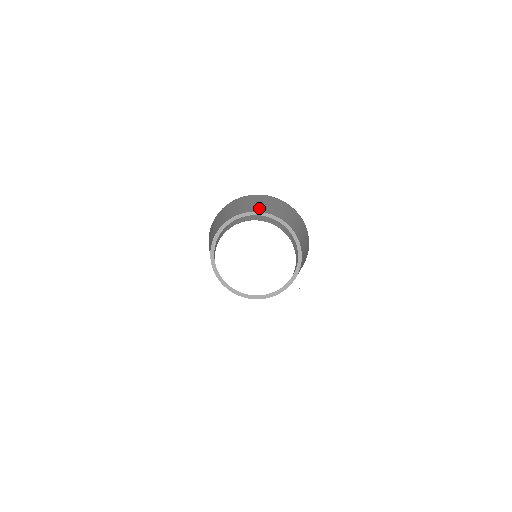
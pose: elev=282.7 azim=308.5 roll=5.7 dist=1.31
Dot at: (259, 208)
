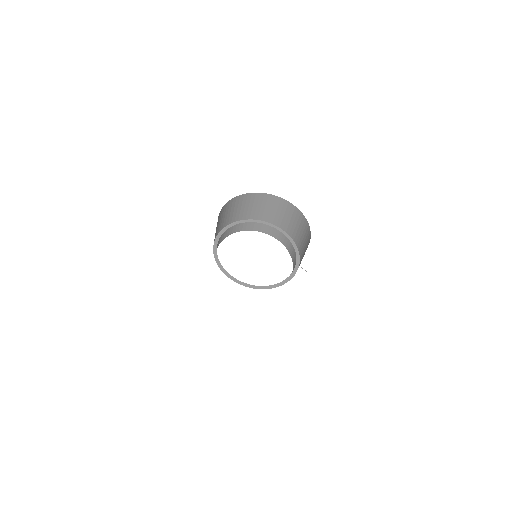
Dot at: (239, 215)
